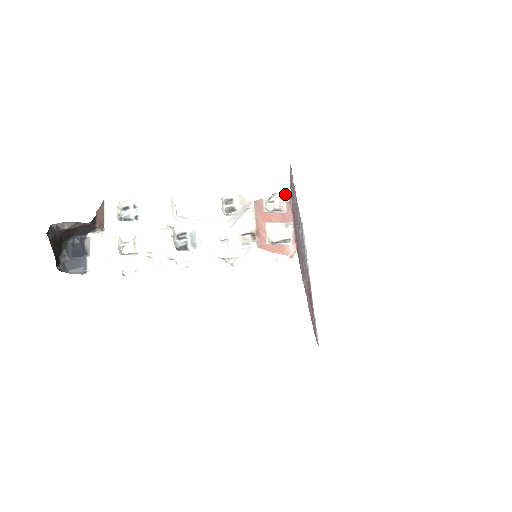
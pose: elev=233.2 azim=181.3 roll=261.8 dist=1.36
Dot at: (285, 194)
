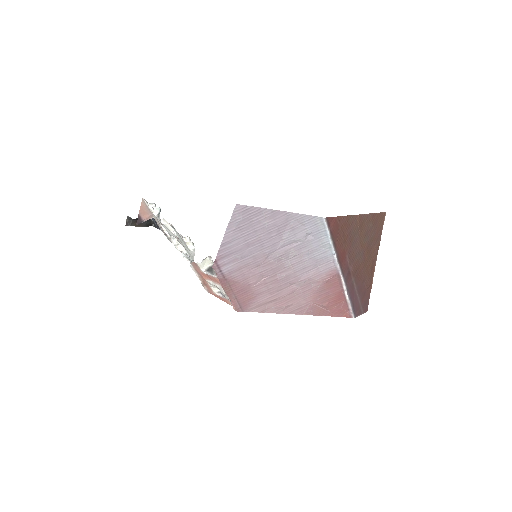
Dot at: occluded
